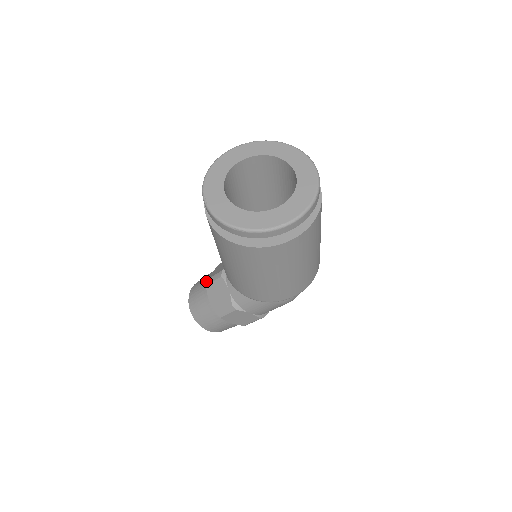
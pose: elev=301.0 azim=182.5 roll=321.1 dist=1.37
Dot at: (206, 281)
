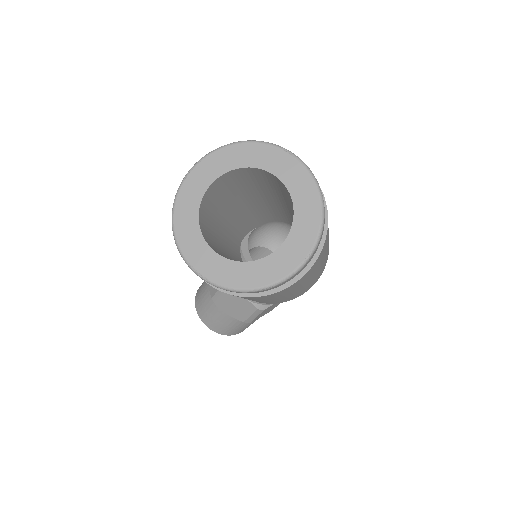
Dot at: occluded
